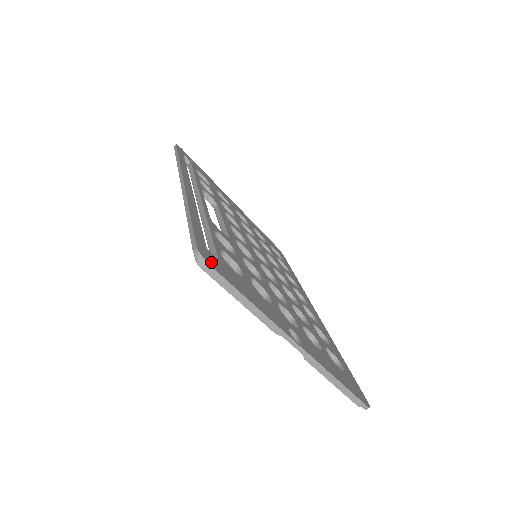
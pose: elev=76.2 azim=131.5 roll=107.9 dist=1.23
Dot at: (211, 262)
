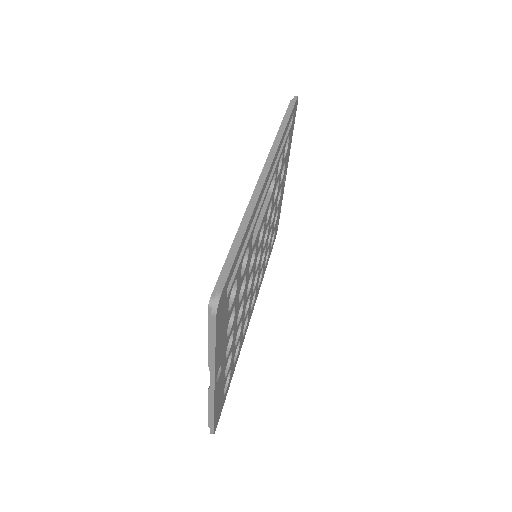
Dot at: (219, 310)
